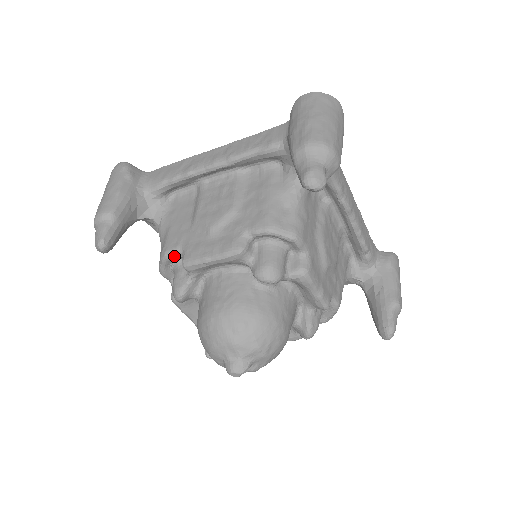
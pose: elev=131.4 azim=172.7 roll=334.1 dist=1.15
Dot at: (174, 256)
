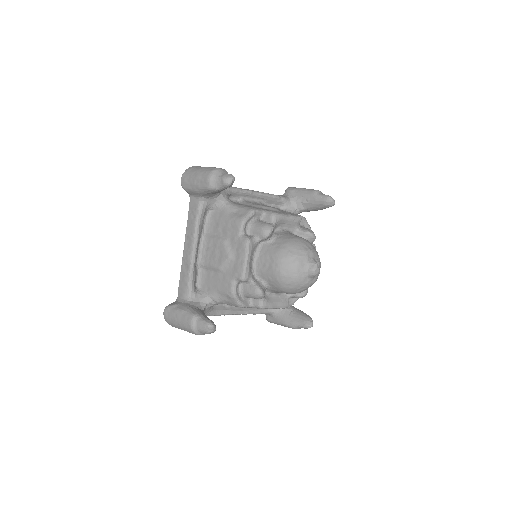
Dot at: (235, 288)
